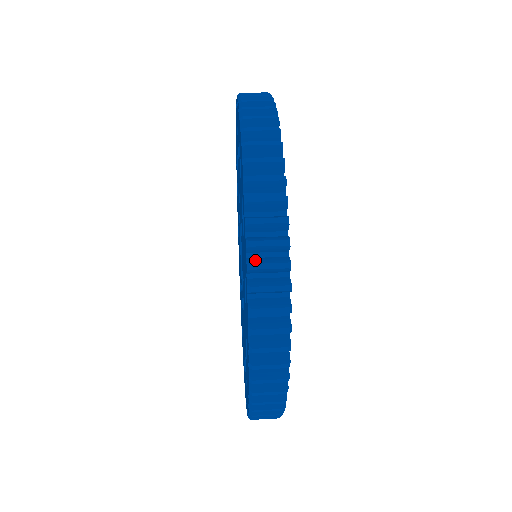
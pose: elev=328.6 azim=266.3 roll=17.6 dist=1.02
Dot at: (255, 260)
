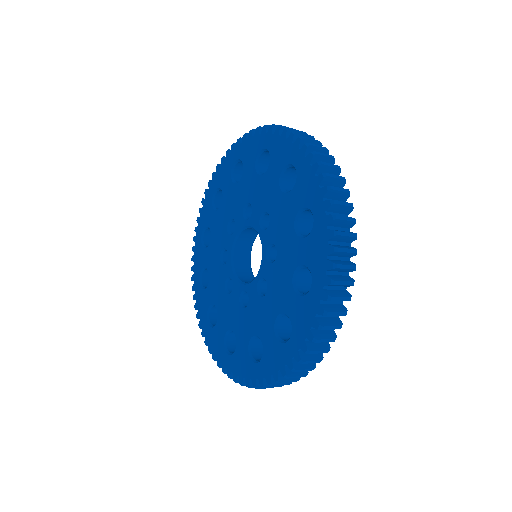
Dot at: (294, 135)
